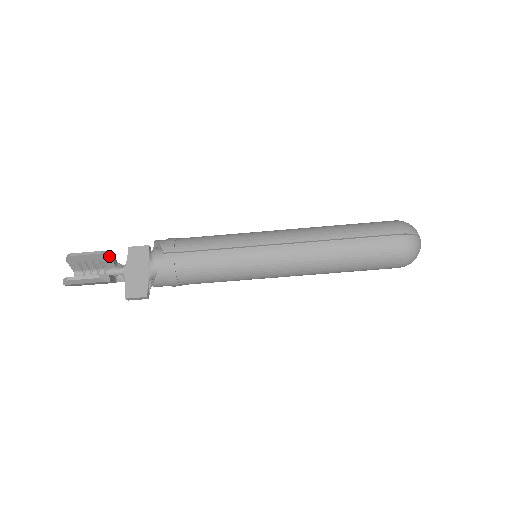
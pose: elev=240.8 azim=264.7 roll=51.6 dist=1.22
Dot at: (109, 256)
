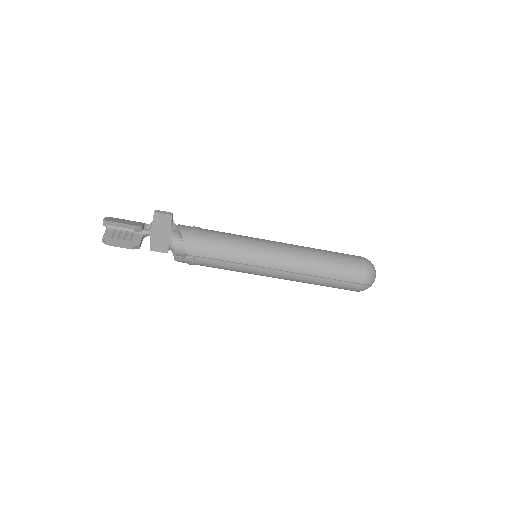
Dot at: (140, 231)
